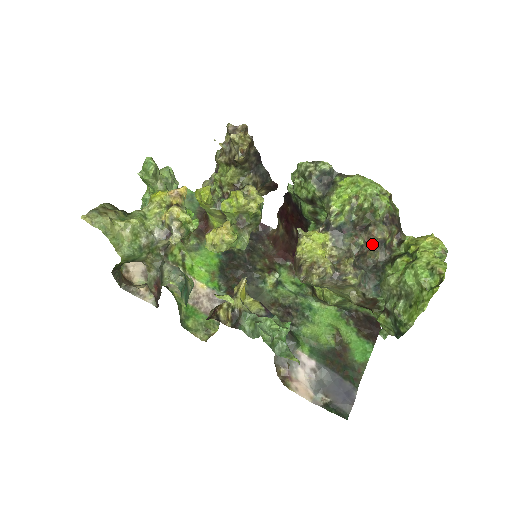
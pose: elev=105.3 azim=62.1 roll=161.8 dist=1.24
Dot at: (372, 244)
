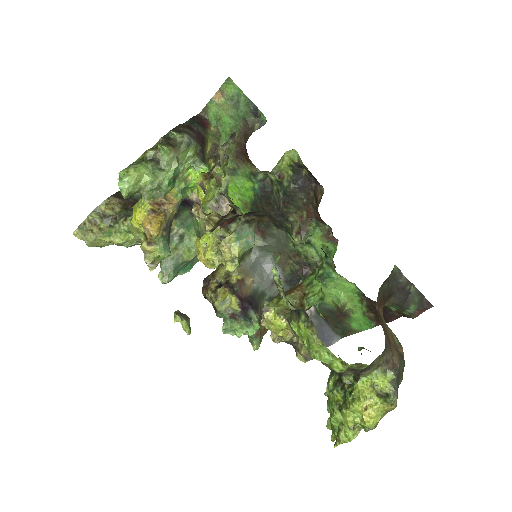
Dot at: occluded
